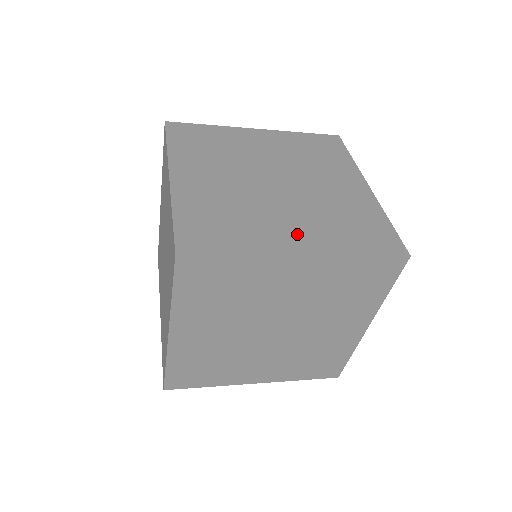
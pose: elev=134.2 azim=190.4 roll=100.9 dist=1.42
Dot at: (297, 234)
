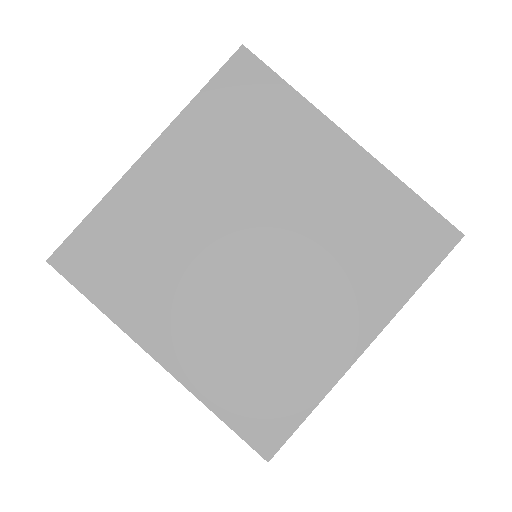
Dot at: occluded
